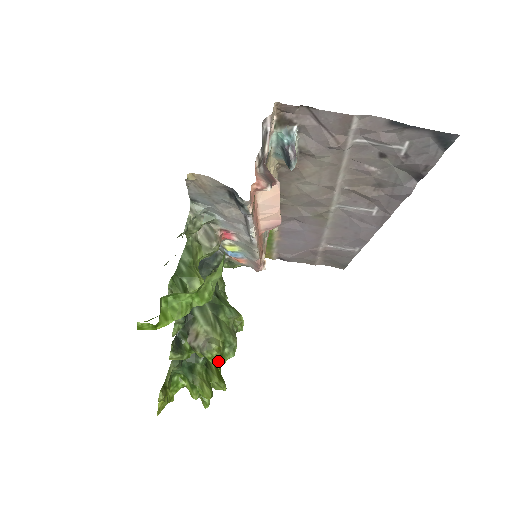
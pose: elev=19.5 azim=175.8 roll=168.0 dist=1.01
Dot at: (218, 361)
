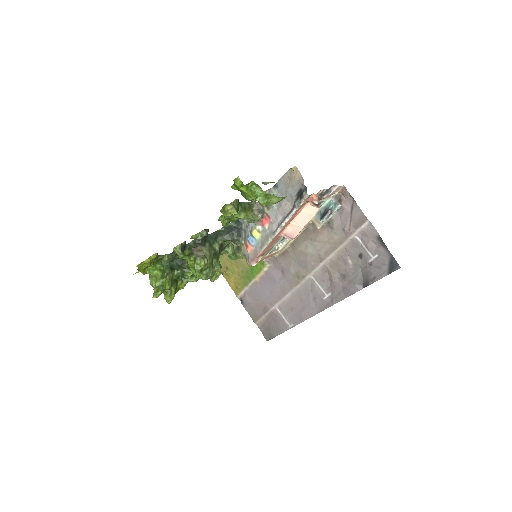
Dot at: (198, 270)
